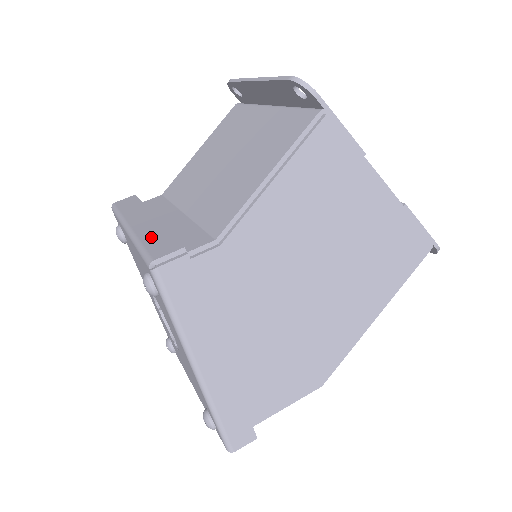
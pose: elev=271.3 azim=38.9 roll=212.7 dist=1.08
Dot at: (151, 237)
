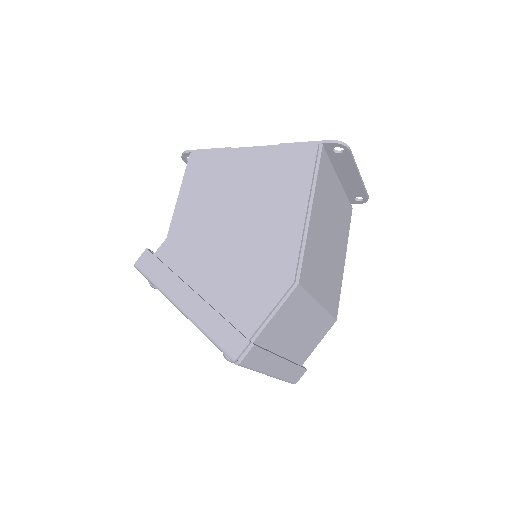
Dot at: occluded
